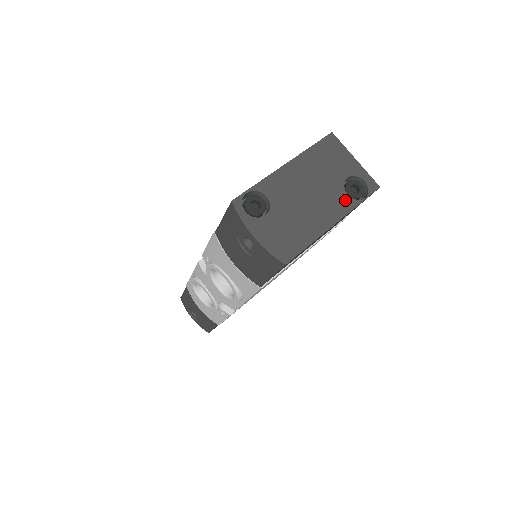
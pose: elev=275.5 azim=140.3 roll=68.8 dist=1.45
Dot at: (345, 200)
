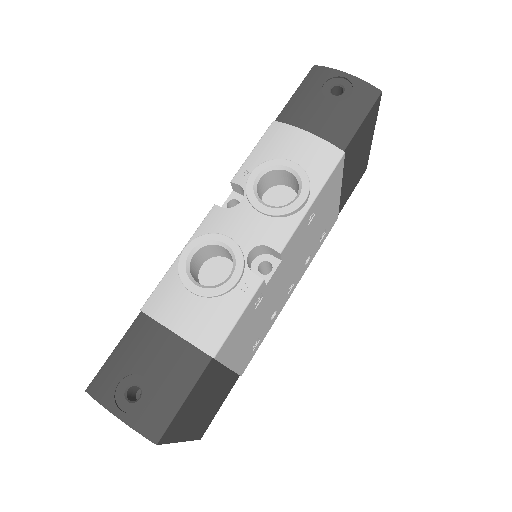
Dot at: occluded
